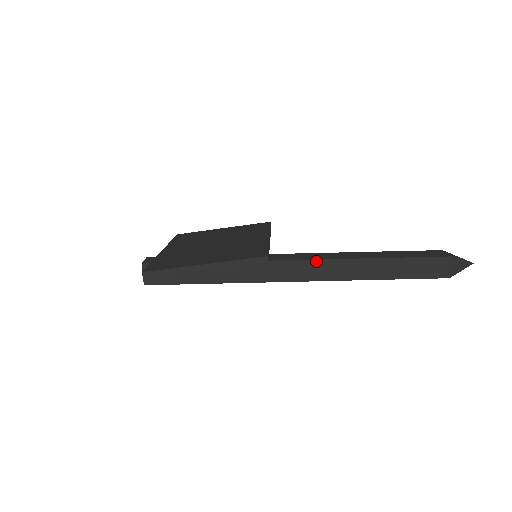
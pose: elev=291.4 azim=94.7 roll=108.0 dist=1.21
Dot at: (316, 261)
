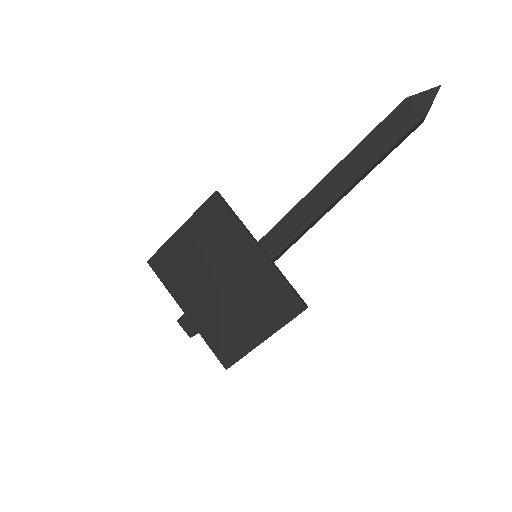
Dot at: (310, 225)
